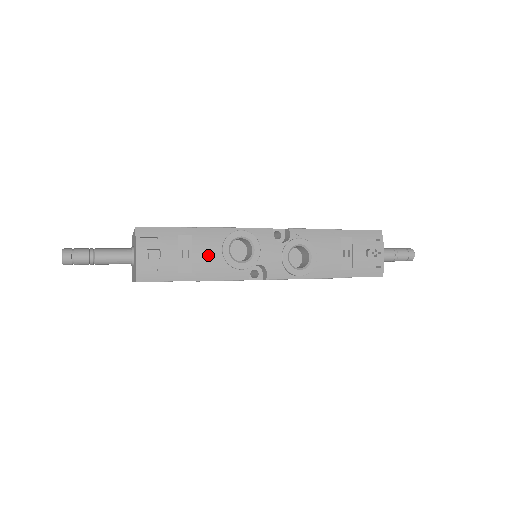
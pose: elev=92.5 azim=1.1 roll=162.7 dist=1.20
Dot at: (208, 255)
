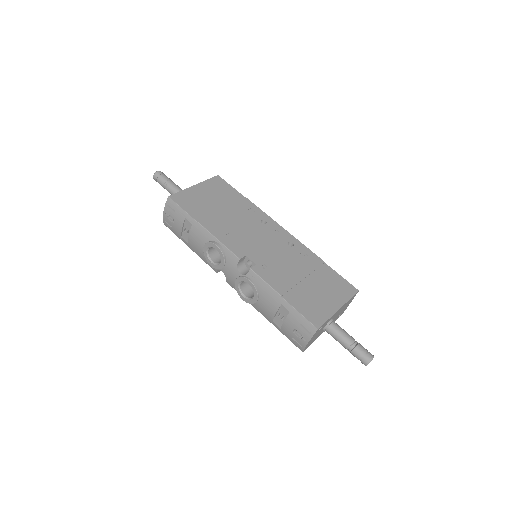
Dot at: (196, 242)
